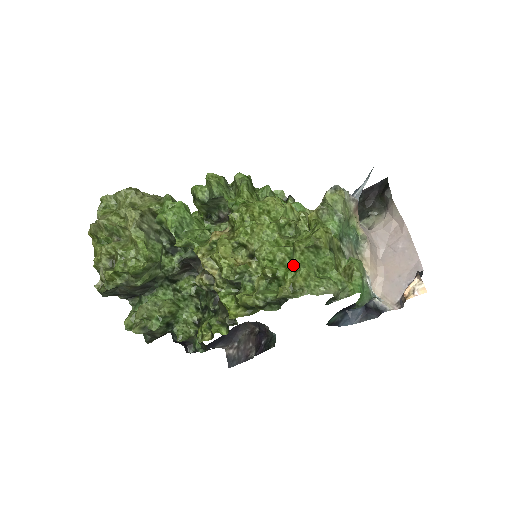
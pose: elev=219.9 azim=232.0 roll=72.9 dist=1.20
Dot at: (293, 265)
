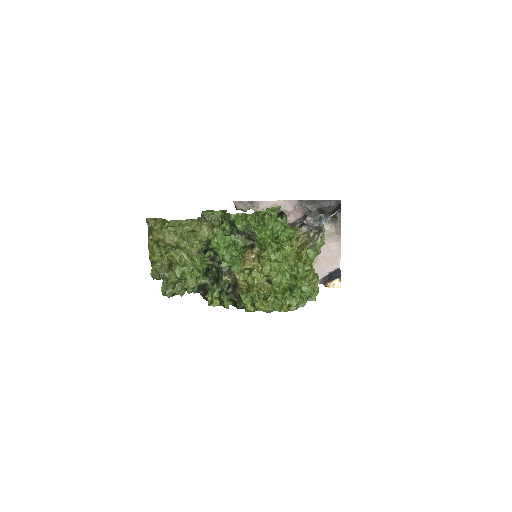
Dot at: (293, 295)
